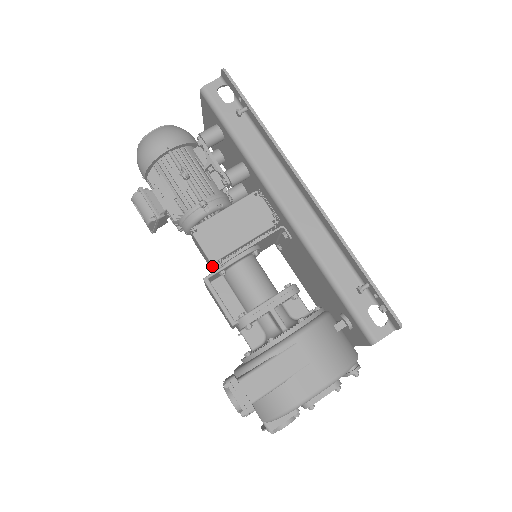
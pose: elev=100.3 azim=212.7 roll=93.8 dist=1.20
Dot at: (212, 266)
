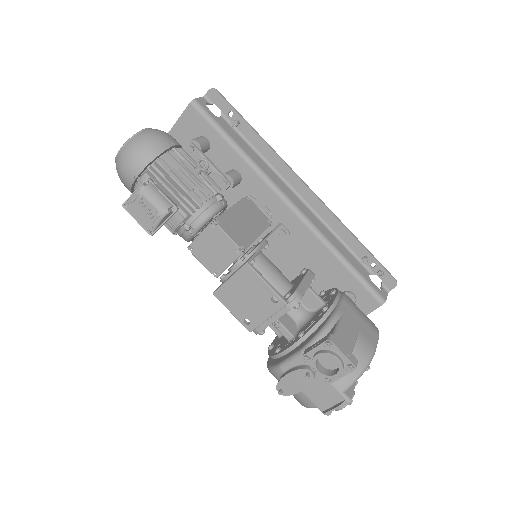
Dot at: (237, 258)
